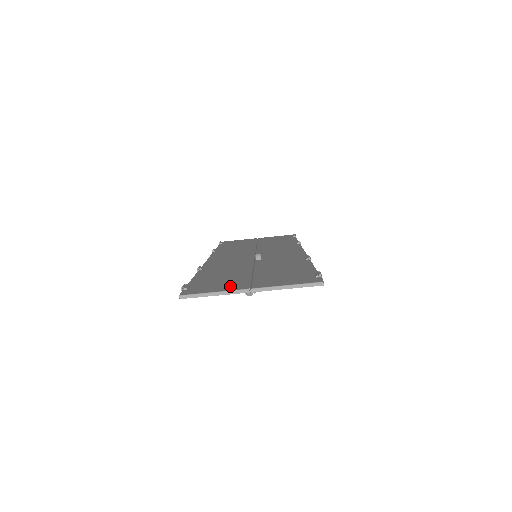
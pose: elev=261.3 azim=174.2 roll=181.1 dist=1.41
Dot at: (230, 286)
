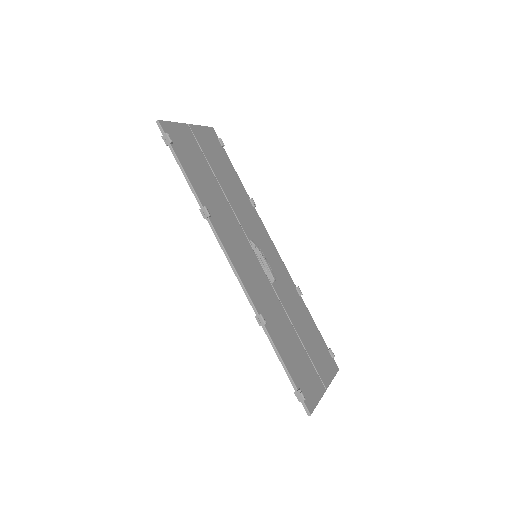
Dot at: (316, 385)
